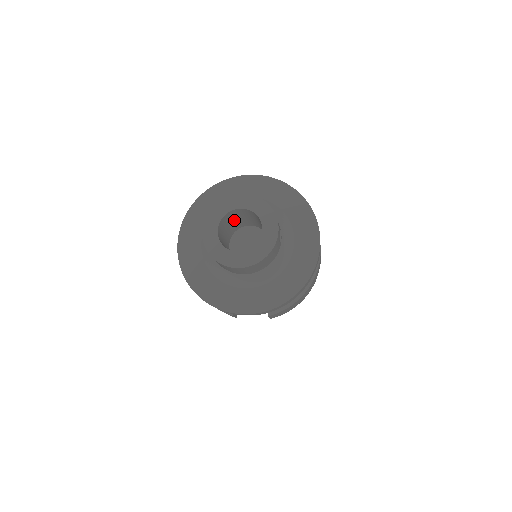
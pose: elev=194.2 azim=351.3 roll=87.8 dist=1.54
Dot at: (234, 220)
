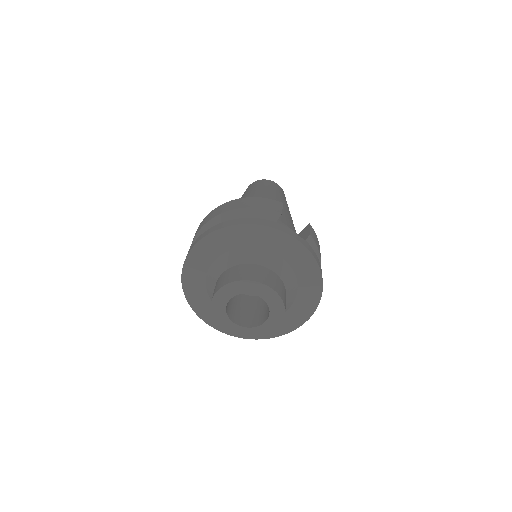
Dot at: occluded
